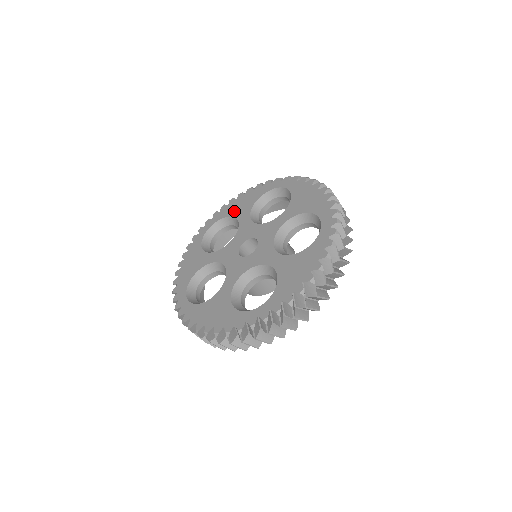
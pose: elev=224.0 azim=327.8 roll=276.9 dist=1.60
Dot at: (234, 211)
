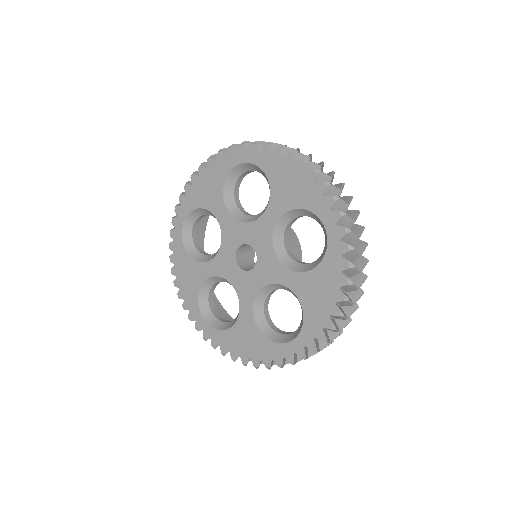
Dot at: (276, 183)
